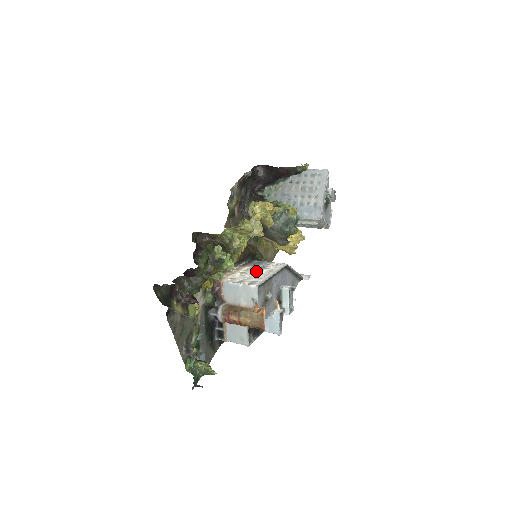
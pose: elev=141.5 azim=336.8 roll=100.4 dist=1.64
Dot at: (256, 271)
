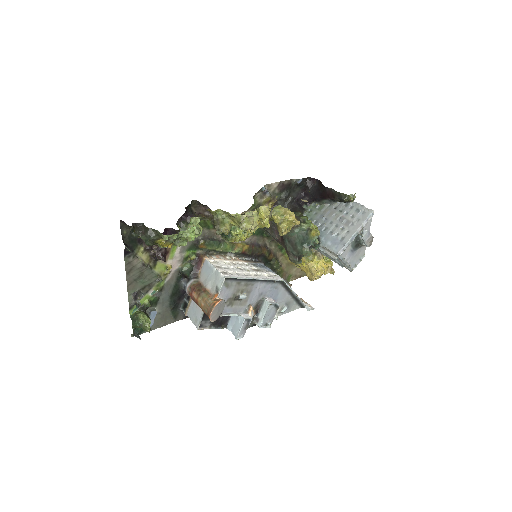
Dot at: (247, 269)
